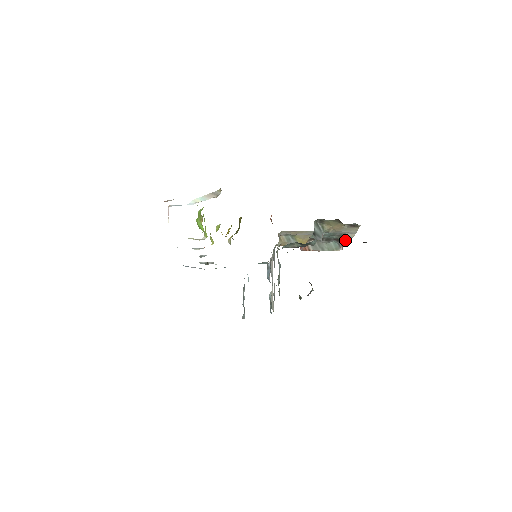
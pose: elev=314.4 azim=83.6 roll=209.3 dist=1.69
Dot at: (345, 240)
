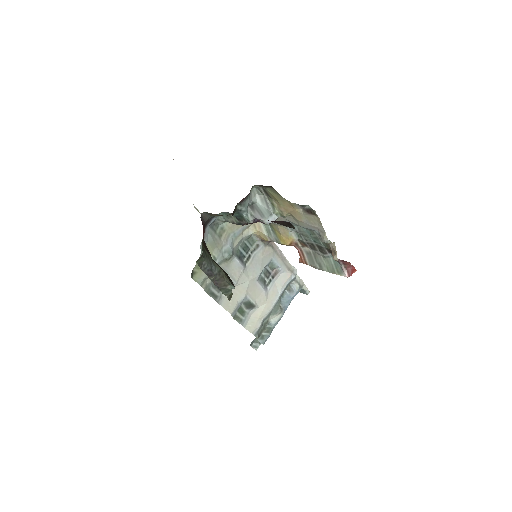
Dot at: (333, 251)
